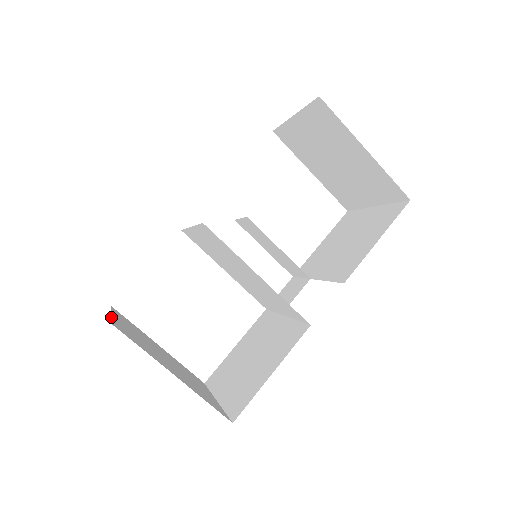
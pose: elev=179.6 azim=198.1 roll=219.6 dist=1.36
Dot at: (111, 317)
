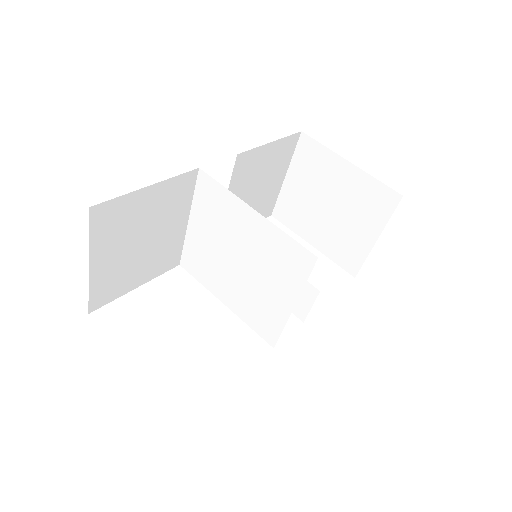
Dot at: (89, 245)
